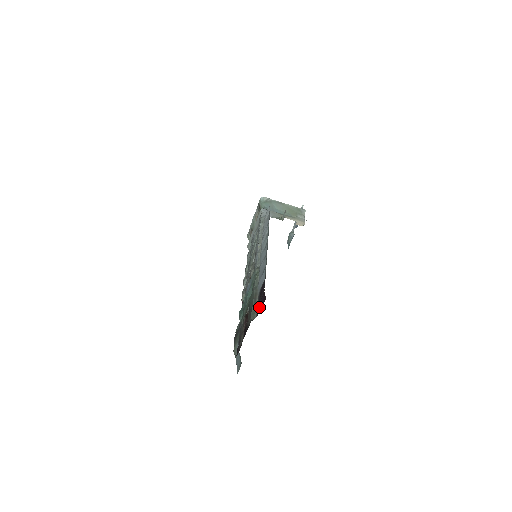
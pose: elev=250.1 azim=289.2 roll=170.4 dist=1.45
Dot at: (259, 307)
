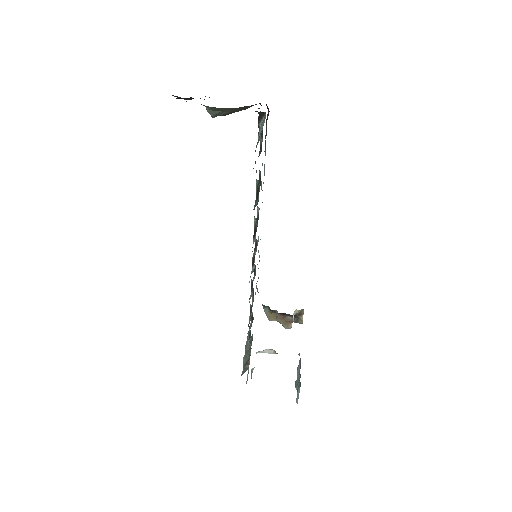
Dot at: occluded
